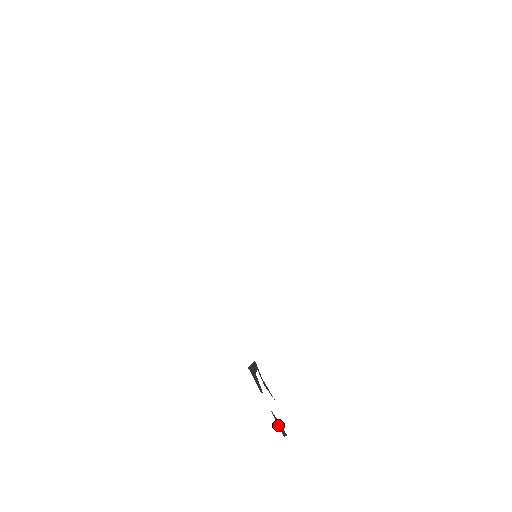
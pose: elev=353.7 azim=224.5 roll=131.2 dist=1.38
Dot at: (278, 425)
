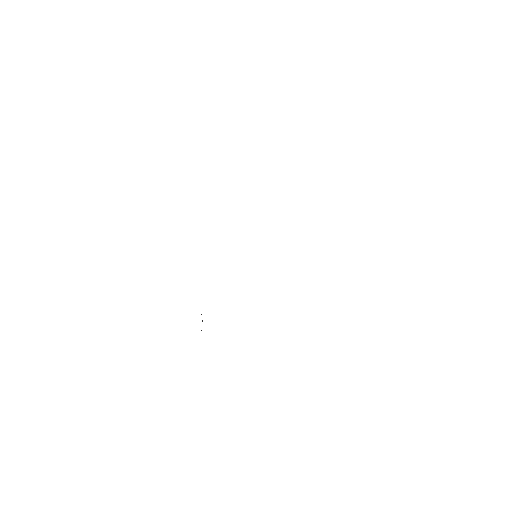
Dot at: occluded
